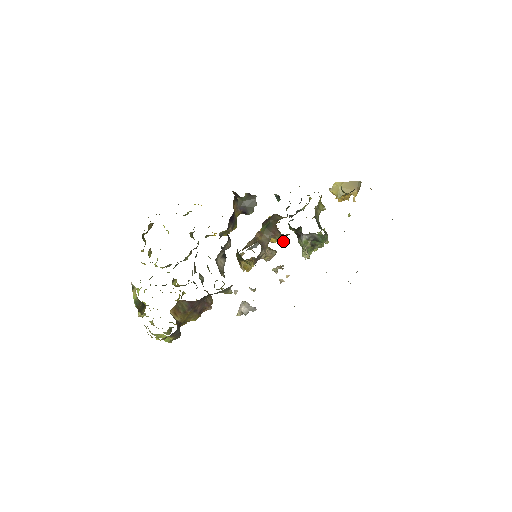
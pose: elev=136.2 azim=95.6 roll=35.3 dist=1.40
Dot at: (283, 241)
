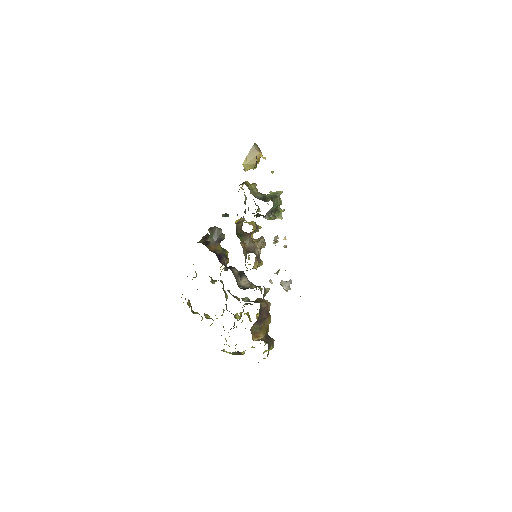
Dot at: (259, 228)
